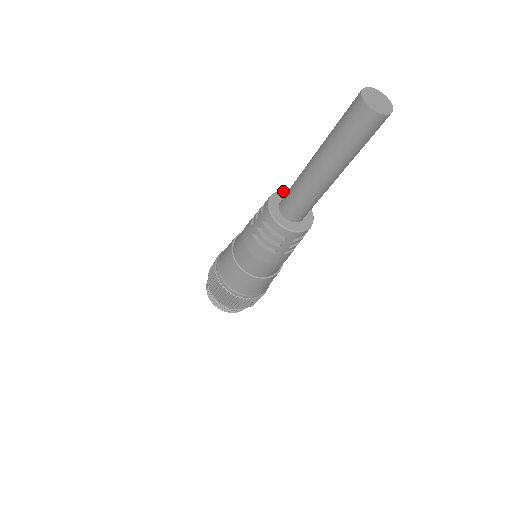
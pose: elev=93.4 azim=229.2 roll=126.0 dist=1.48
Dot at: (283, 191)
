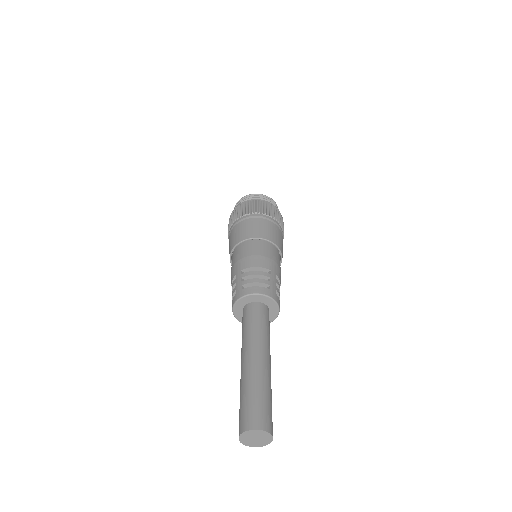
Dot at: (237, 302)
